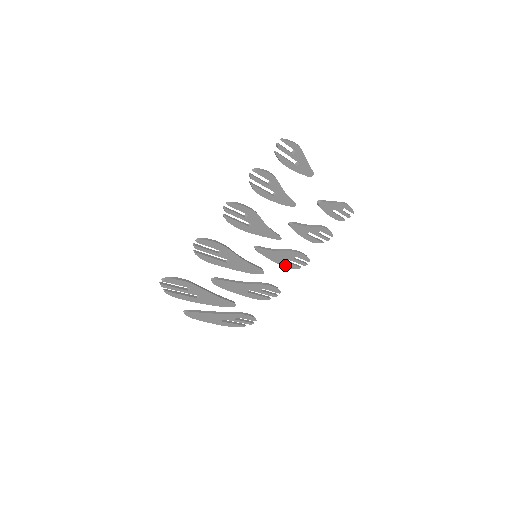
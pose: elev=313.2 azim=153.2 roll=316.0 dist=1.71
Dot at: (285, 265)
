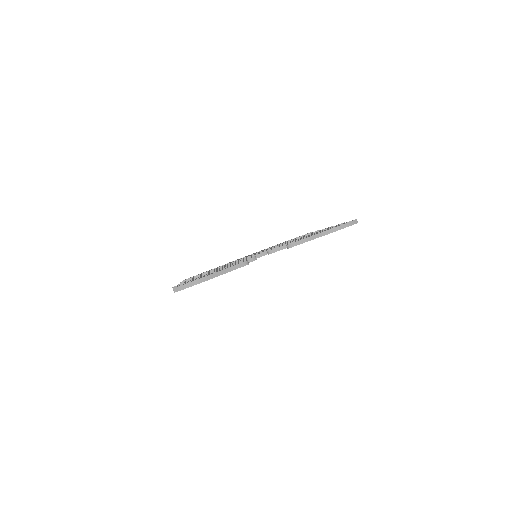
Dot at: occluded
